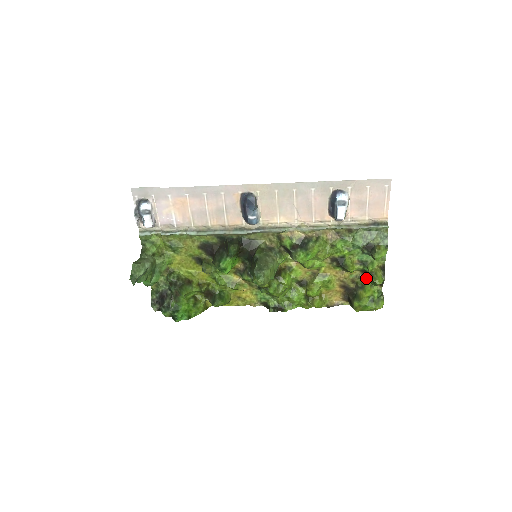
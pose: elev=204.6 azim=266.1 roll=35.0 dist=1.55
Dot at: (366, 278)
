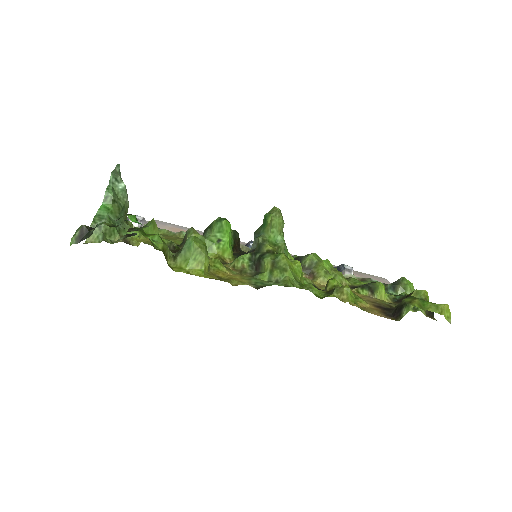
Dot at: occluded
